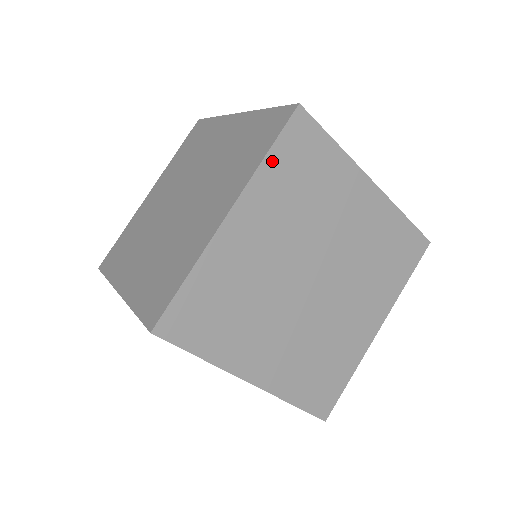
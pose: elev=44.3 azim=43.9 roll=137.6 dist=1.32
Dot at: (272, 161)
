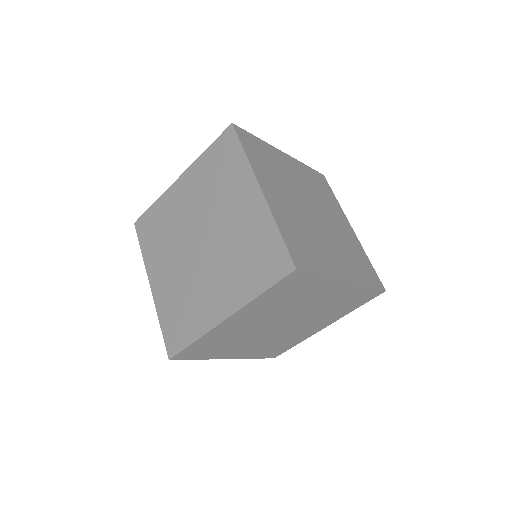
Dot at: (265, 295)
